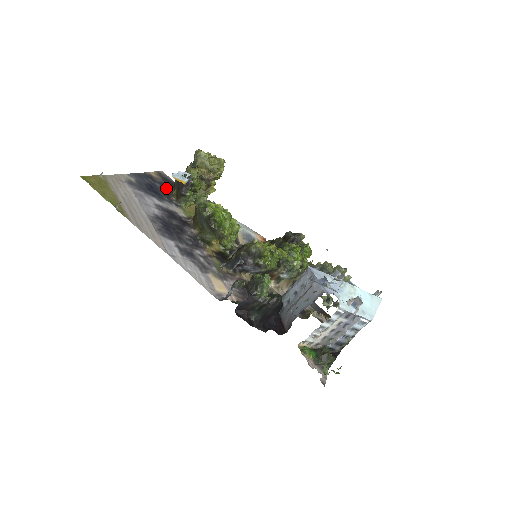
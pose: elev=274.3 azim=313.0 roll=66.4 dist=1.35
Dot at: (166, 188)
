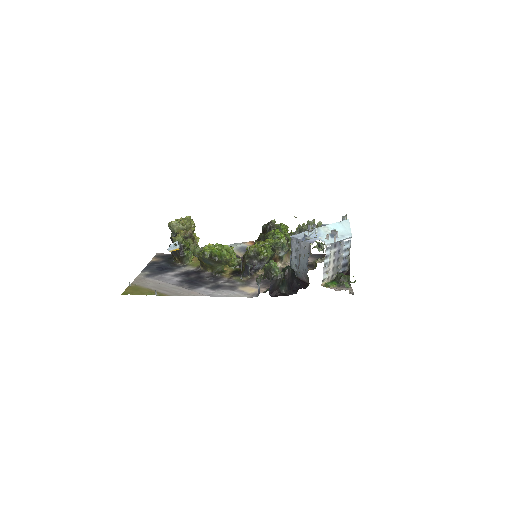
Dot at: (169, 261)
